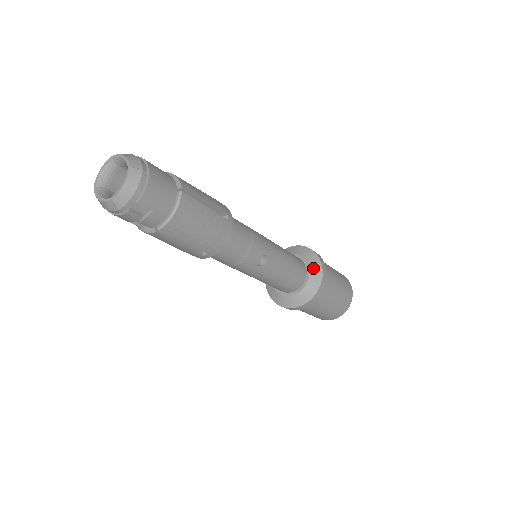
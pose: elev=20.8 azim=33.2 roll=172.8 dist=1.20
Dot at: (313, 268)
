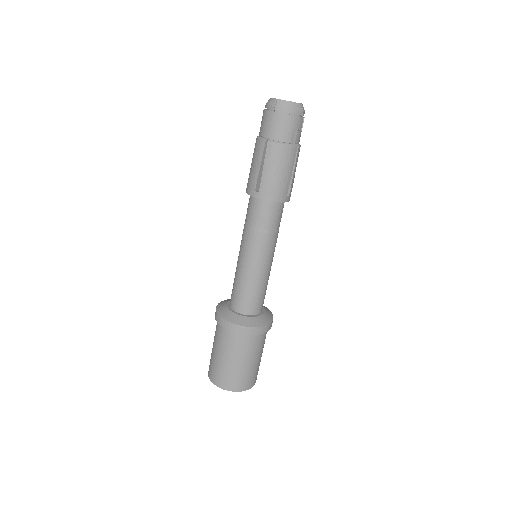
Dot at: occluded
